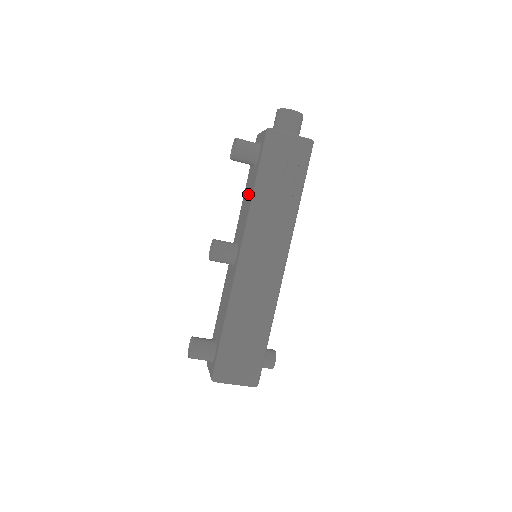
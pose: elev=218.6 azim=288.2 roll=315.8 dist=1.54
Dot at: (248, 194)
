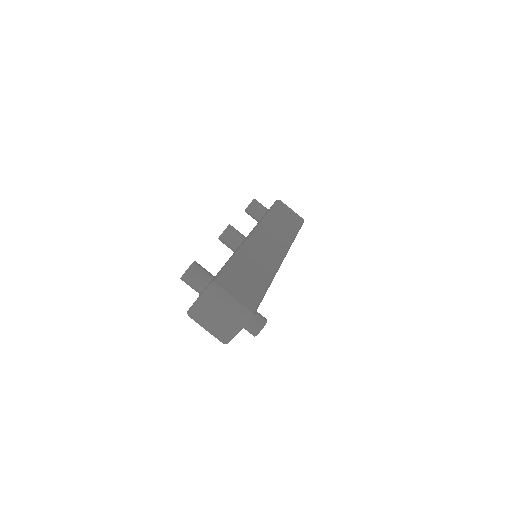
Dot at: occluded
